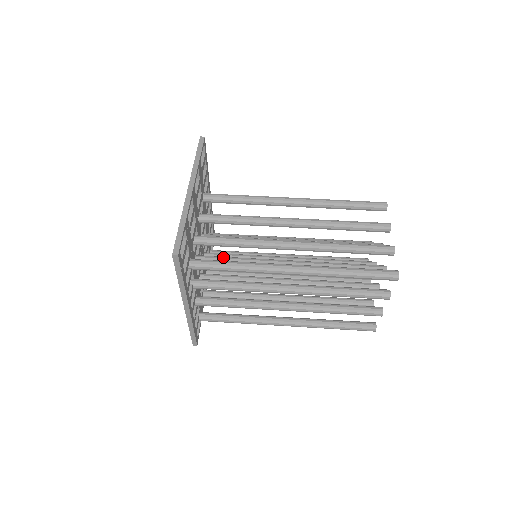
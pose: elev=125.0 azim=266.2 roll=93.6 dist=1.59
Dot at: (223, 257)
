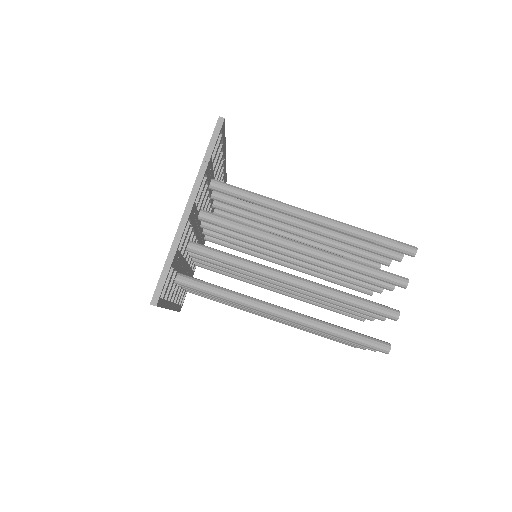
Dot at: occluded
